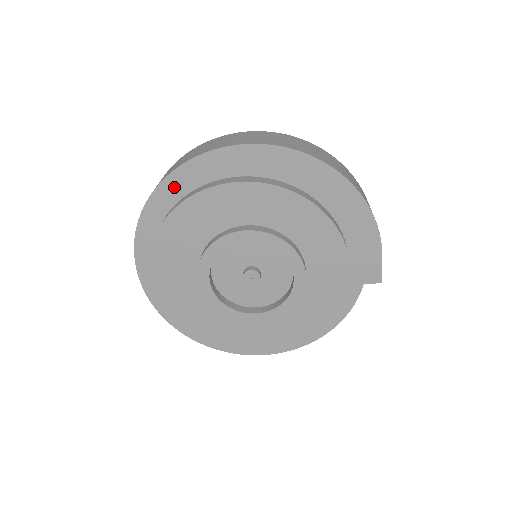
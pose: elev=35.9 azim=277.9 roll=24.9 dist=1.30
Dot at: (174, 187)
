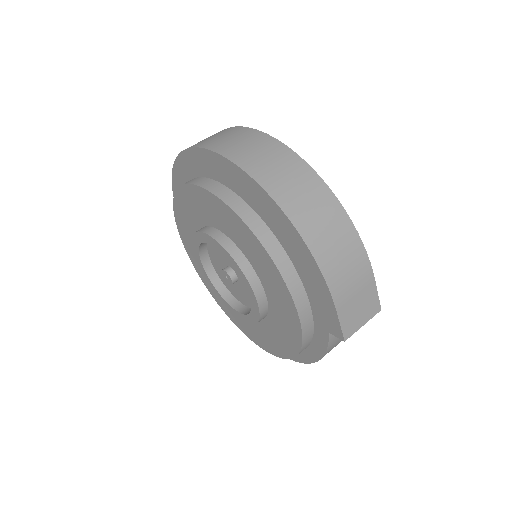
Dot at: (180, 174)
